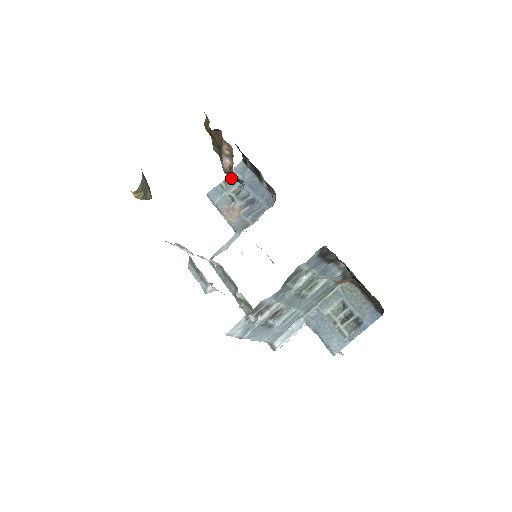
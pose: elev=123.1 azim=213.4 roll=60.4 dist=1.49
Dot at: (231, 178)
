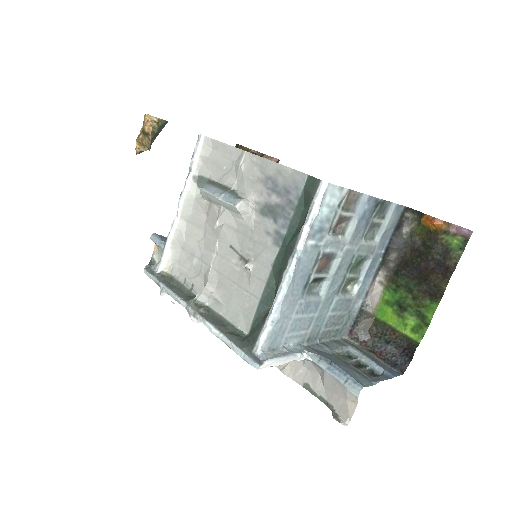
Dot at: occluded
